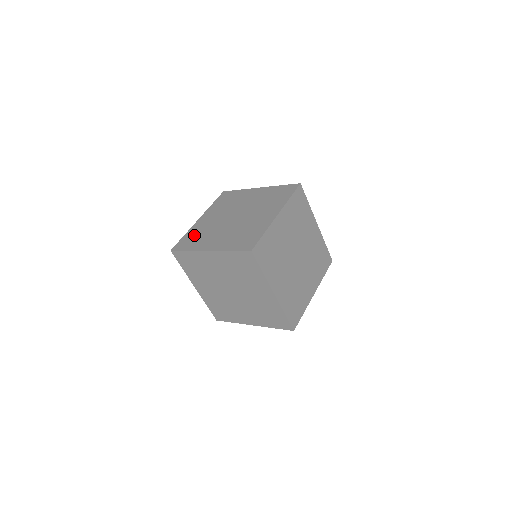
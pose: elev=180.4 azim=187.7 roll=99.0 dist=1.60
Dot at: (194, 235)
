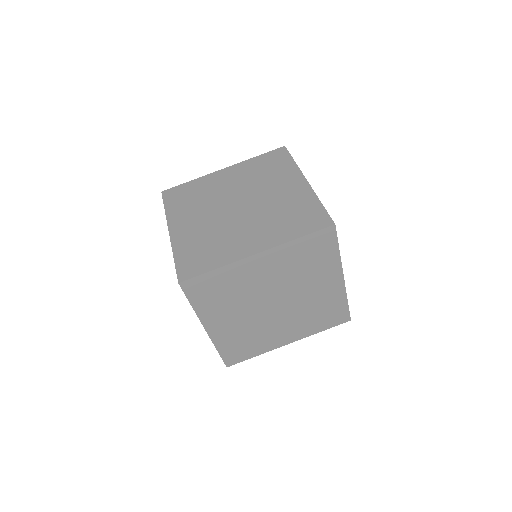
Dot at: (192, 191)
